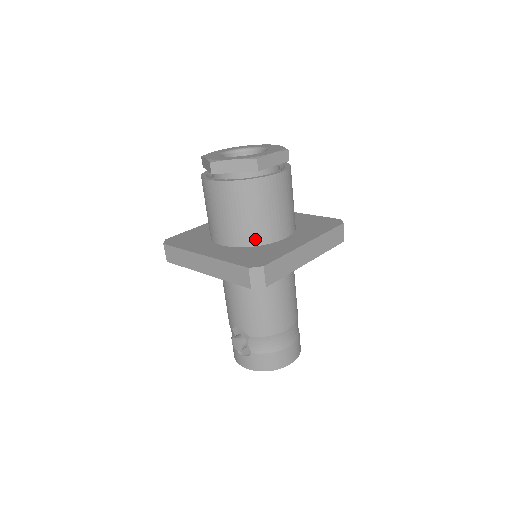
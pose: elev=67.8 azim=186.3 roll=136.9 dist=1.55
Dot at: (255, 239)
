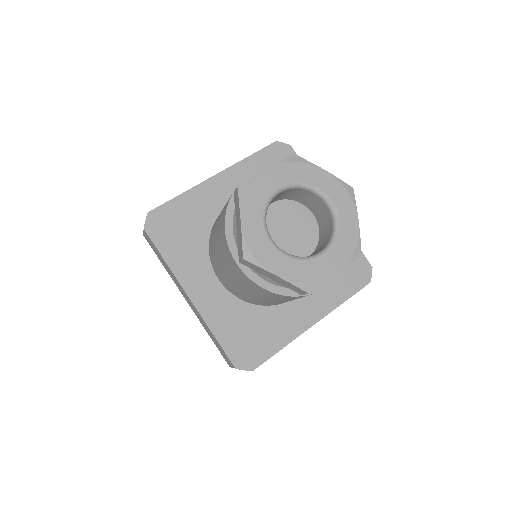
Dot at: (260, 304)
